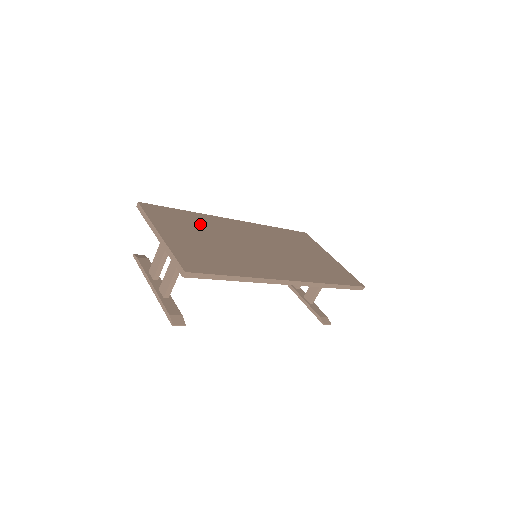
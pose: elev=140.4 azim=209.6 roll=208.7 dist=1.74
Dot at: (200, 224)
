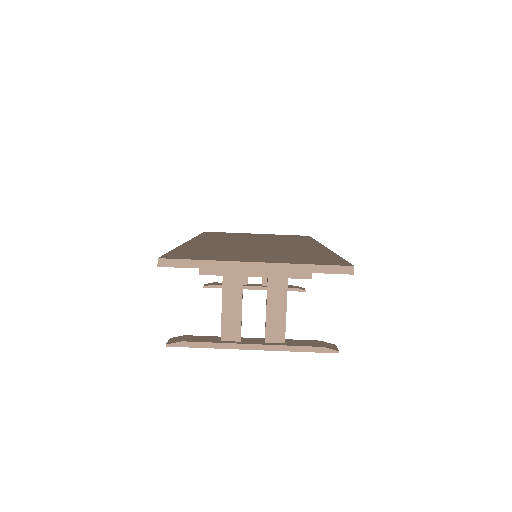
Dot at: (212, 249)
